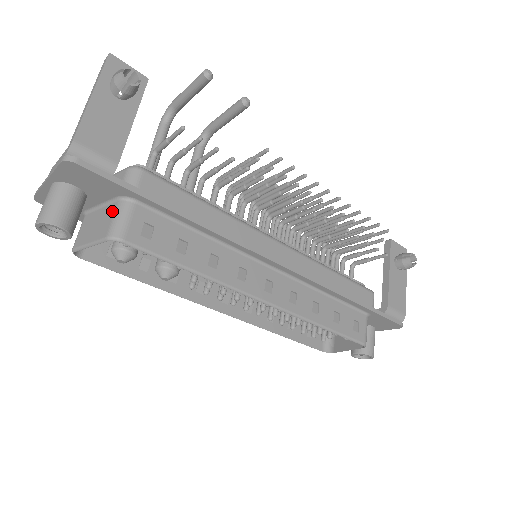
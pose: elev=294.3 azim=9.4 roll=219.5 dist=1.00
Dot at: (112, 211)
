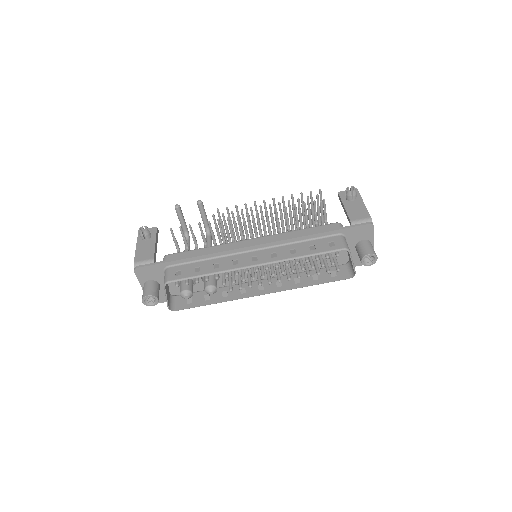
Dot at: occluded
